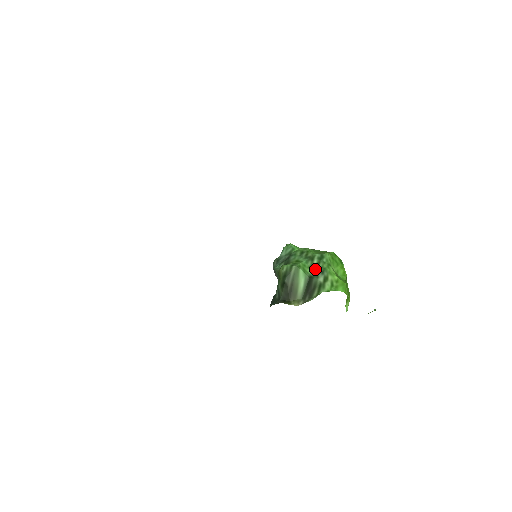
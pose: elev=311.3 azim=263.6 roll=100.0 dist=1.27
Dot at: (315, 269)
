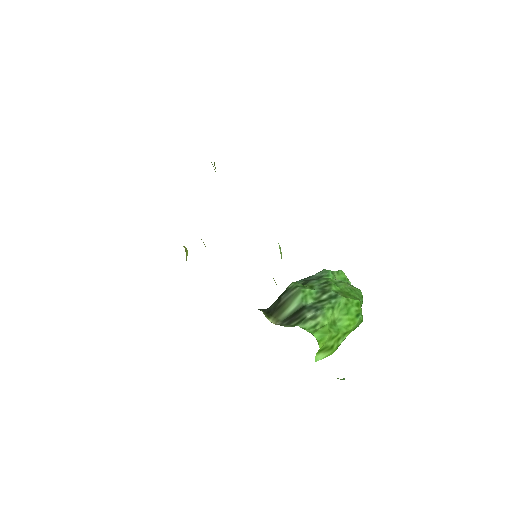
Dot at: (316, 303)
